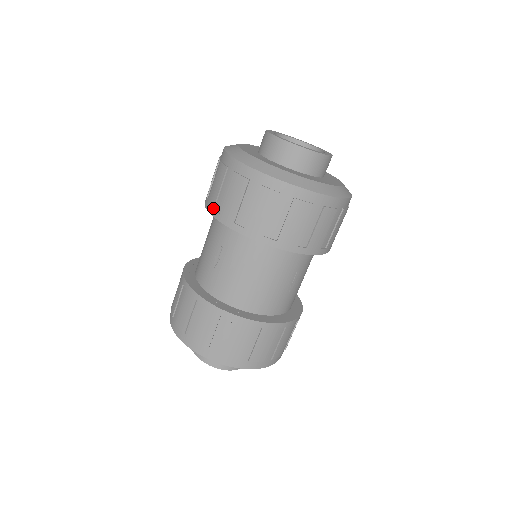
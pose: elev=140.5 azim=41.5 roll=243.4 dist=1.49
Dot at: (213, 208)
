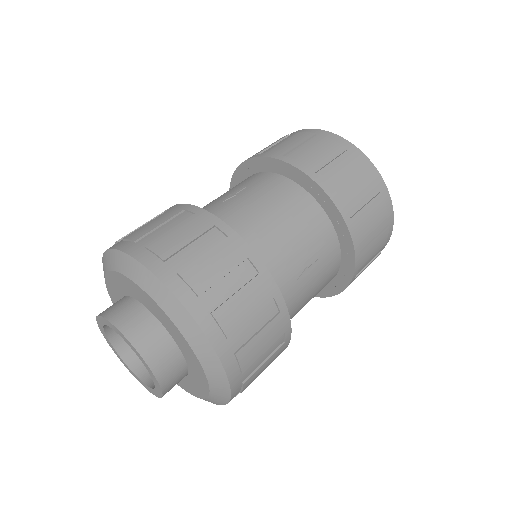
Dot at: (256, 154)
